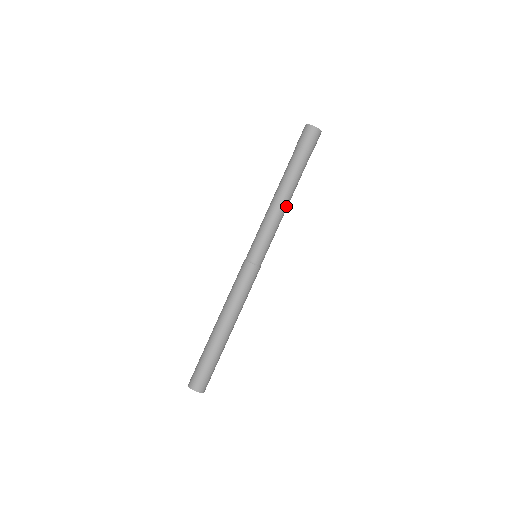
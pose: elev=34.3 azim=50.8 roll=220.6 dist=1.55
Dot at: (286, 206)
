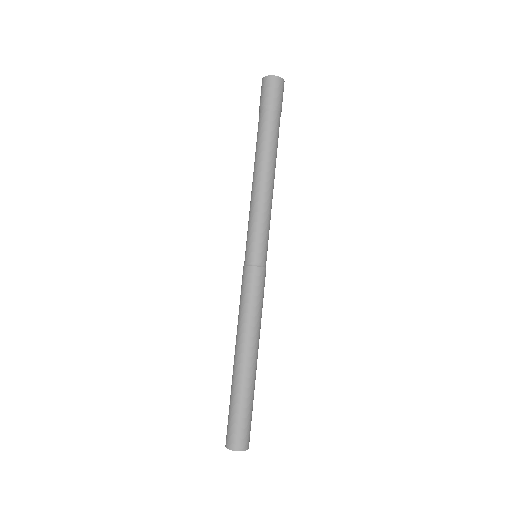
Dot at: (272, 183)
